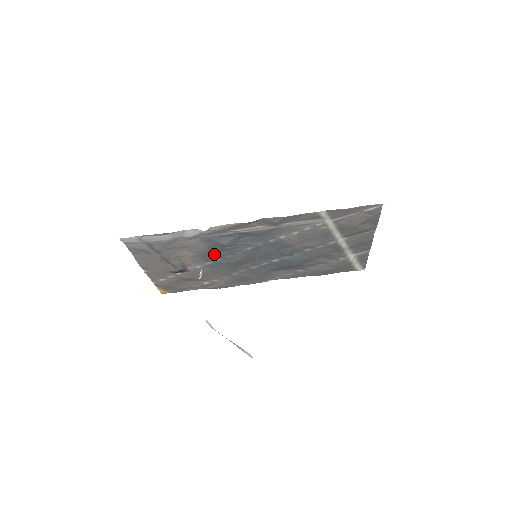
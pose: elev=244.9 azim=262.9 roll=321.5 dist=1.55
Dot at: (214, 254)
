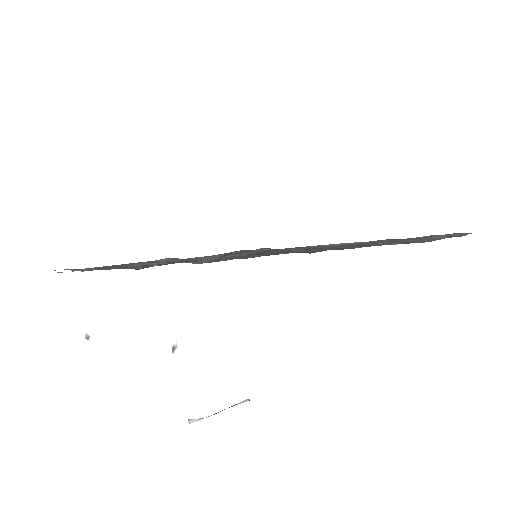
Dot at: occluded
